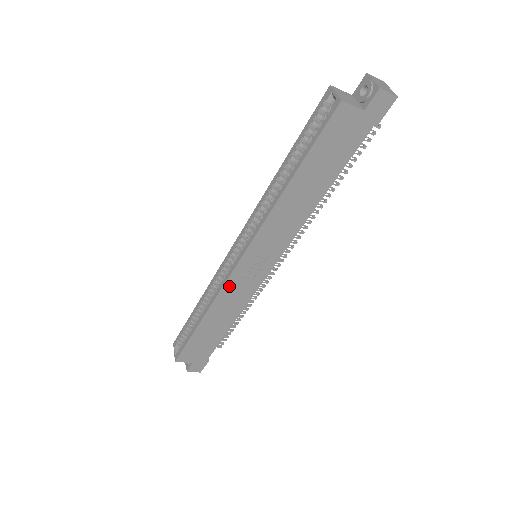
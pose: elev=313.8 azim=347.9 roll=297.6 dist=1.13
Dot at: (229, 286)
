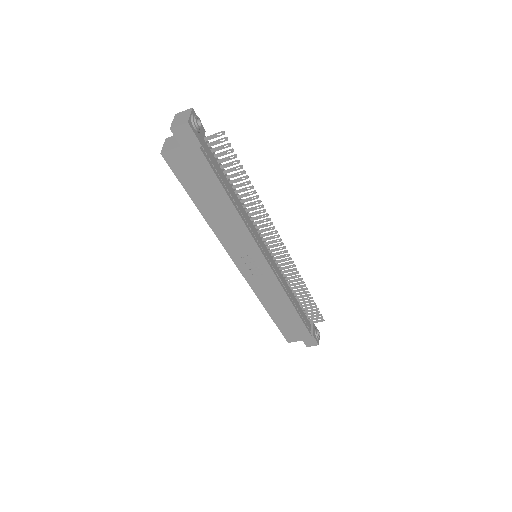
Dot at: (254, 285)
